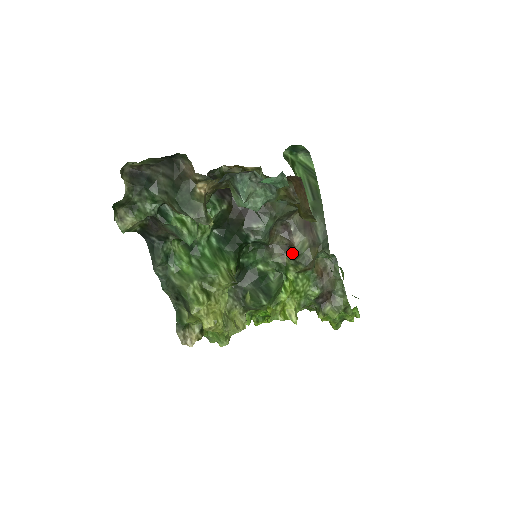
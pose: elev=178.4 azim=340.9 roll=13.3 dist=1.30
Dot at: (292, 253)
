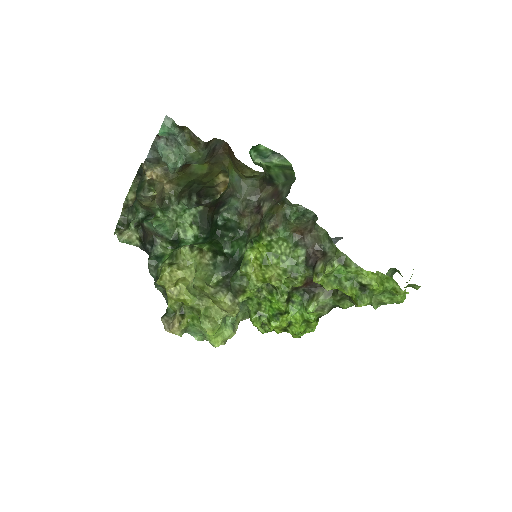
Dot at: (261, 221)
